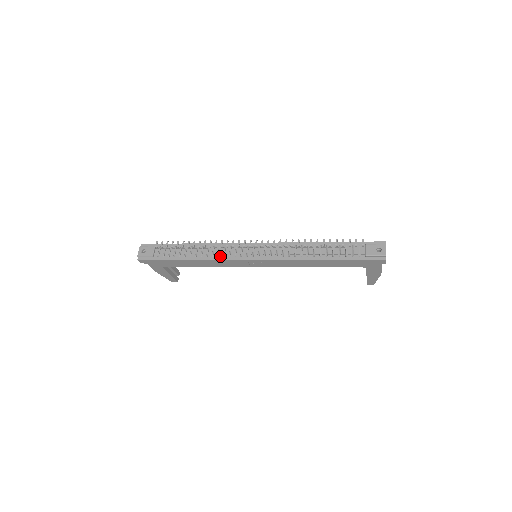
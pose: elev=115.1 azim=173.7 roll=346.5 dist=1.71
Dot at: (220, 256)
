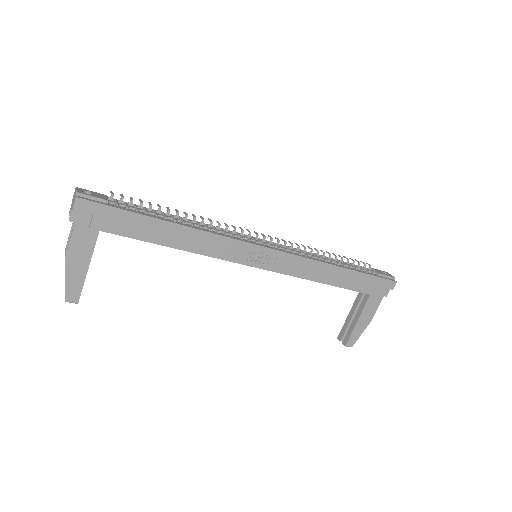
Dot at: (221, 233)
